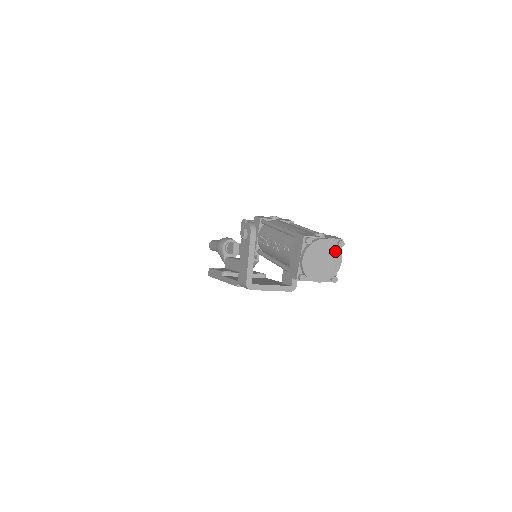
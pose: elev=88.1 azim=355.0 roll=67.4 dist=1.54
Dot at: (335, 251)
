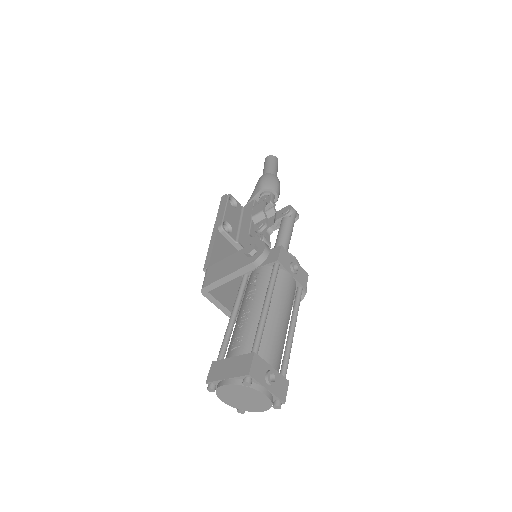
Dot at: (264, 404)
